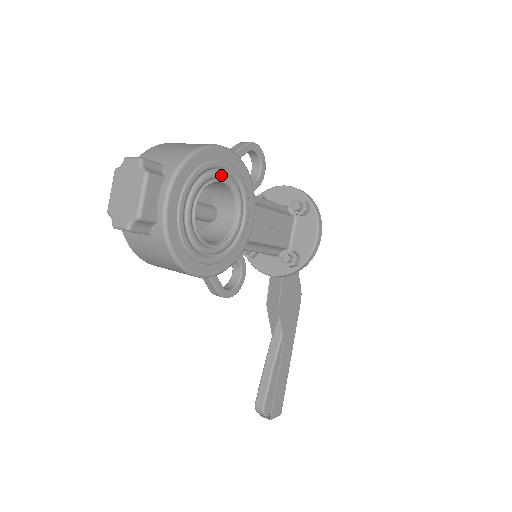
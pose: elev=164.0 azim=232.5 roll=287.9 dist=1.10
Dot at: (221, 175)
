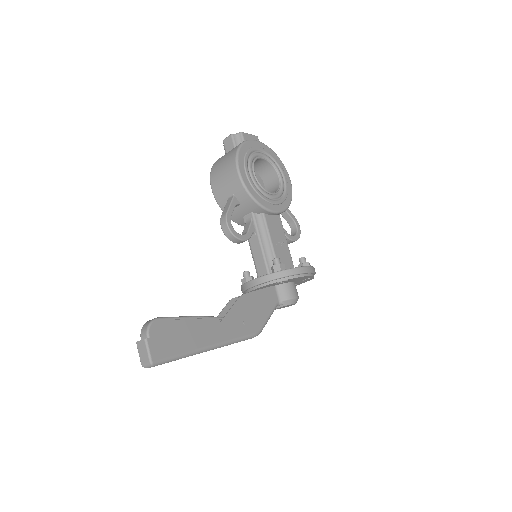
Dot at: (281, 175)
